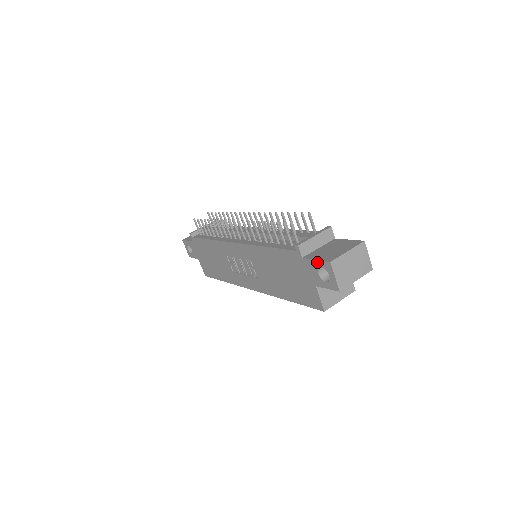
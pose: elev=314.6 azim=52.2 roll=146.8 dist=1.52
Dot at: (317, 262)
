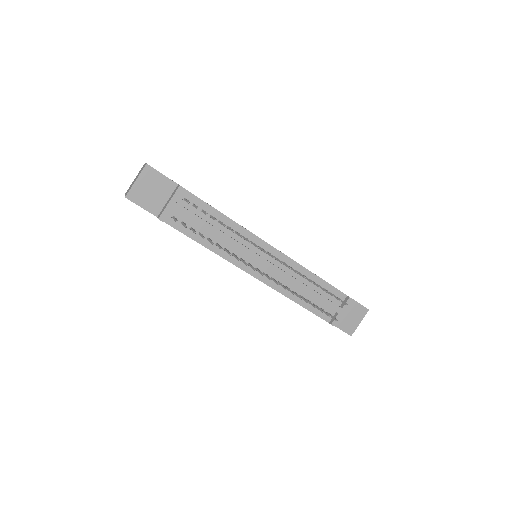
Dot at: occluded
